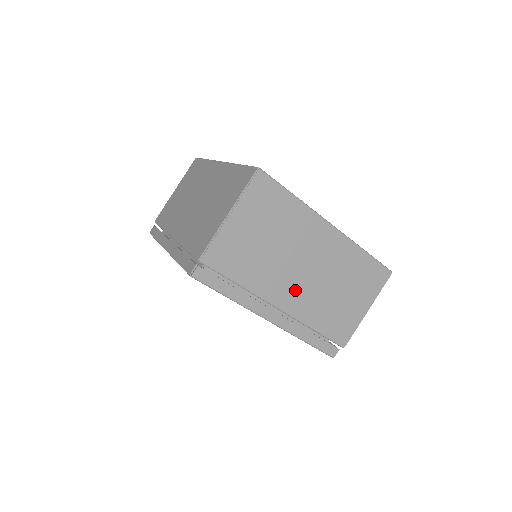
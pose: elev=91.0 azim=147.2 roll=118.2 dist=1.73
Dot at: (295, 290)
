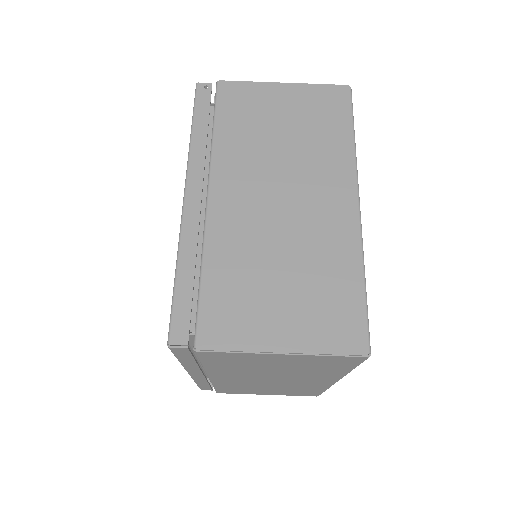
Dot at: (241, 379)
